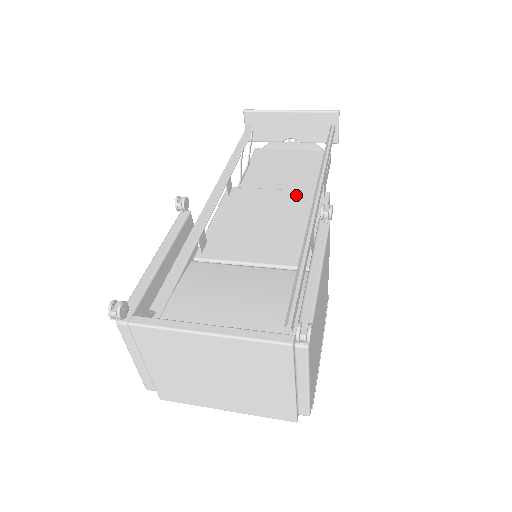
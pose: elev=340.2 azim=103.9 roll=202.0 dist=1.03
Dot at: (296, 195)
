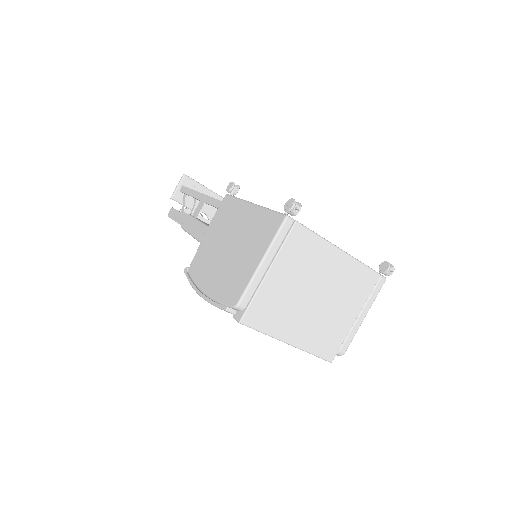
Dot at: occluded
